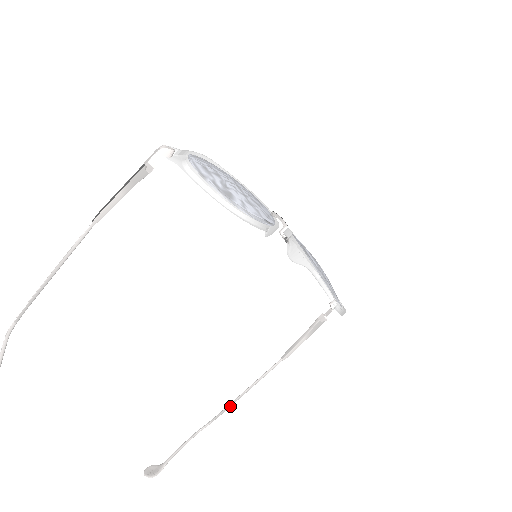
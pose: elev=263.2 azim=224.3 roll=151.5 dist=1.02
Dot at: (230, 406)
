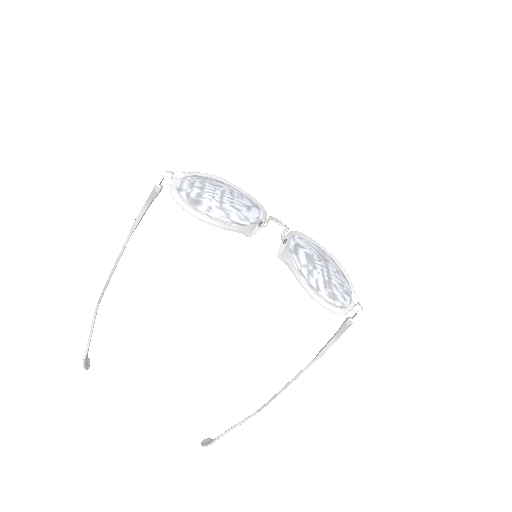
Dot at: (273, 399)
